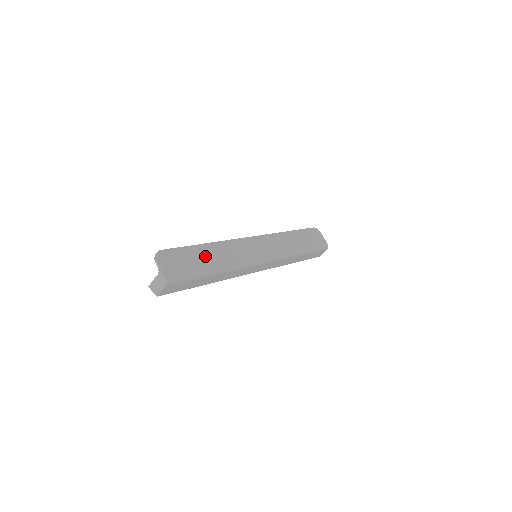
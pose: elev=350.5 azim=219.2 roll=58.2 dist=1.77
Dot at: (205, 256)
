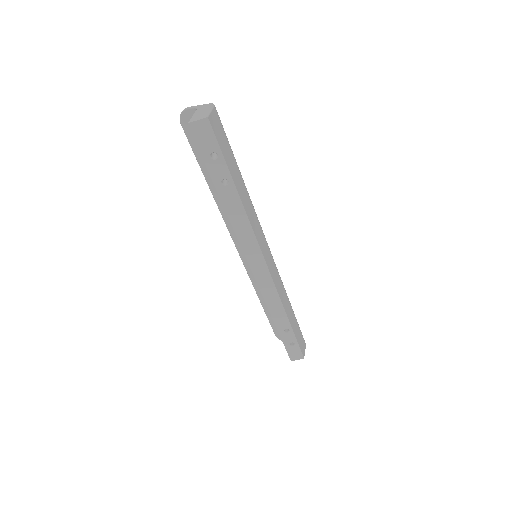
Dot at: occluded
